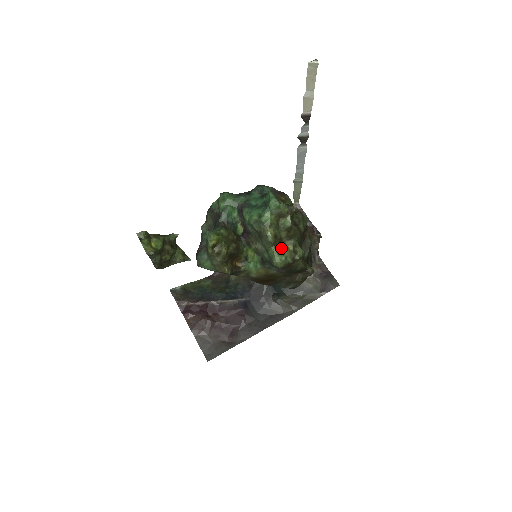
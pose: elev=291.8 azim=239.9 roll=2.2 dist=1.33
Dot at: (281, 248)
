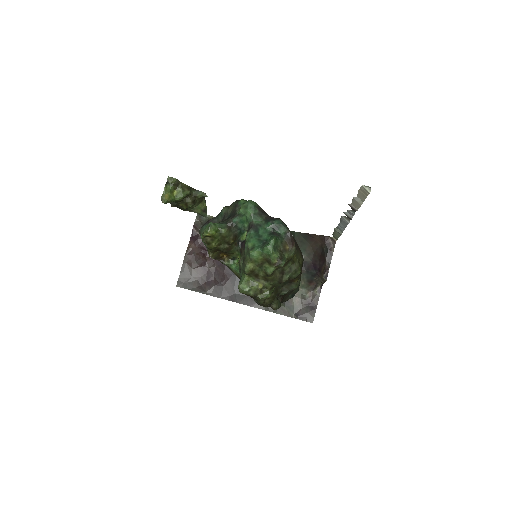
Dot at: (253, 280)
